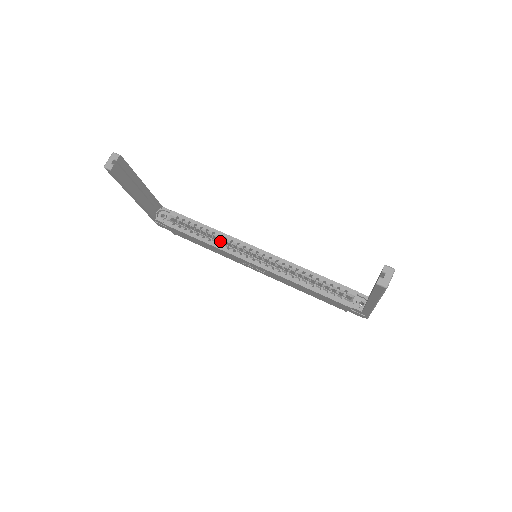
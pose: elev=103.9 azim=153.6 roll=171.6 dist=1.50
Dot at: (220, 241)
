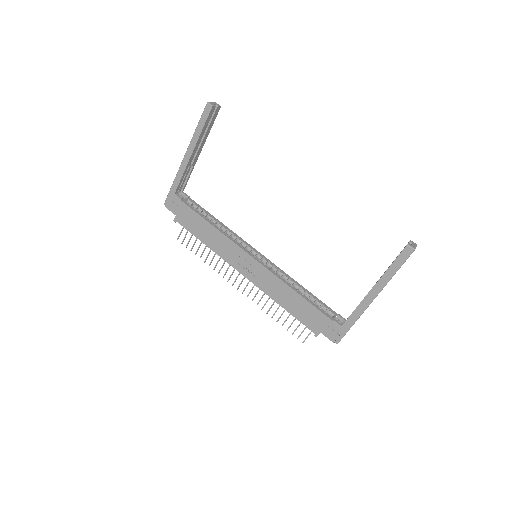
Dot at: occluded
